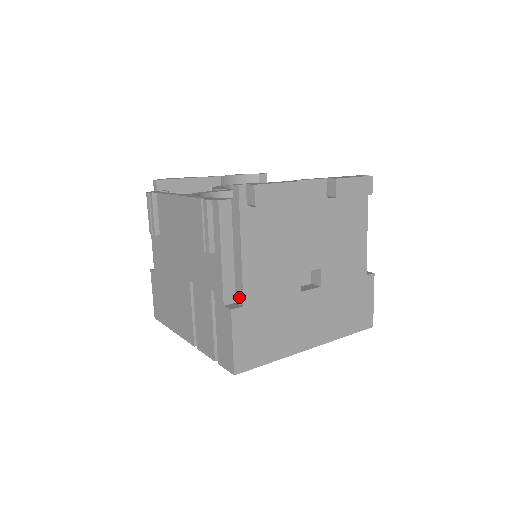
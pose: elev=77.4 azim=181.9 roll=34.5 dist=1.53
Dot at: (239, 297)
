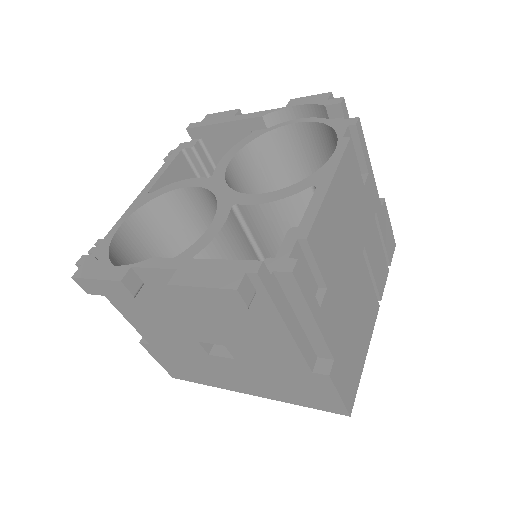
Dot at: occluded
